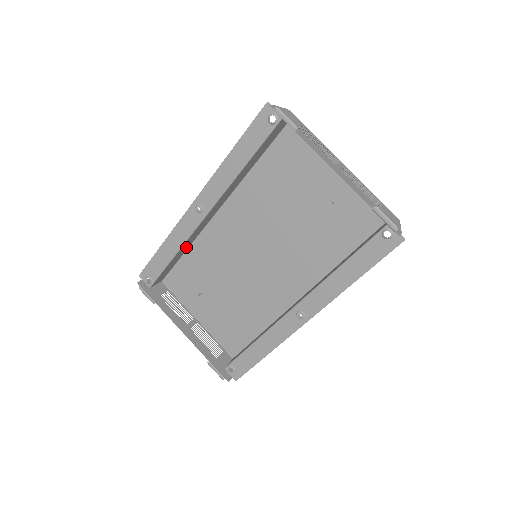
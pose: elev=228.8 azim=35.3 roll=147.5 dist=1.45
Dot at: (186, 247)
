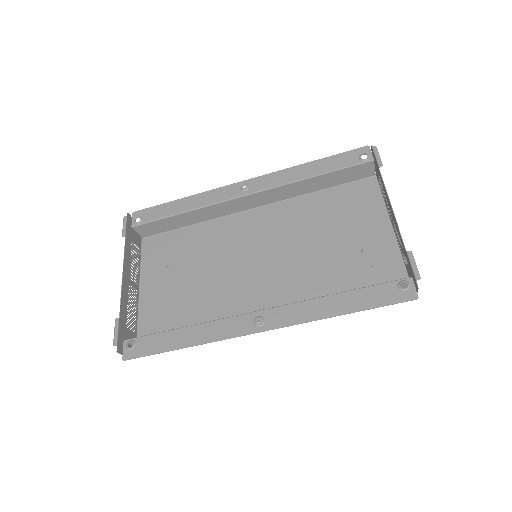
Dot at: (197, 219)
